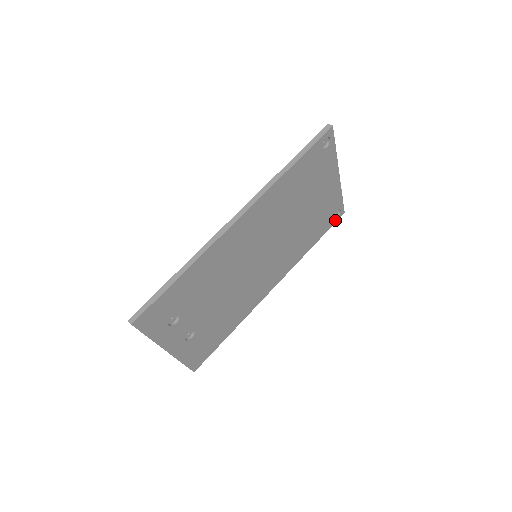
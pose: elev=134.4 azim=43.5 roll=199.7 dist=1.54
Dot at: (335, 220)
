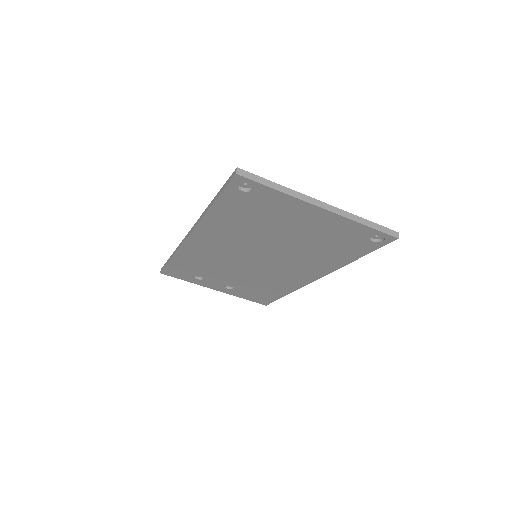
Dot at: (381, 243)
